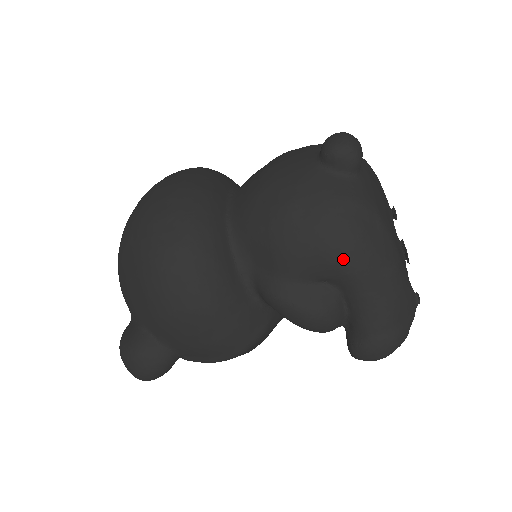
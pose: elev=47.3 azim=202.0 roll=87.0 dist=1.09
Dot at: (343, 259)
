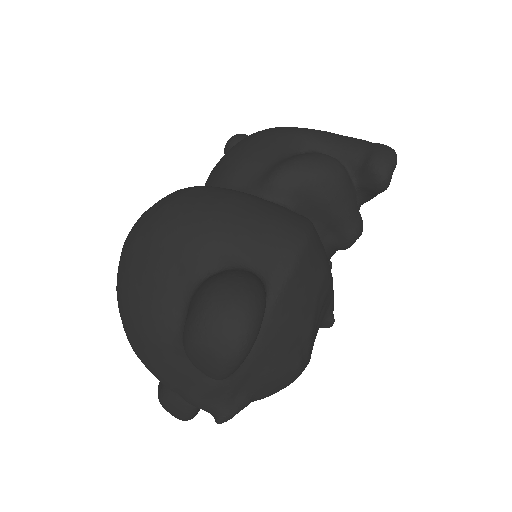
Dot at: (291, 130)
